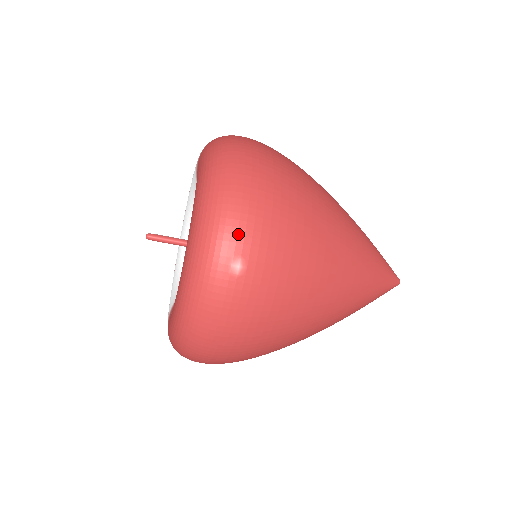
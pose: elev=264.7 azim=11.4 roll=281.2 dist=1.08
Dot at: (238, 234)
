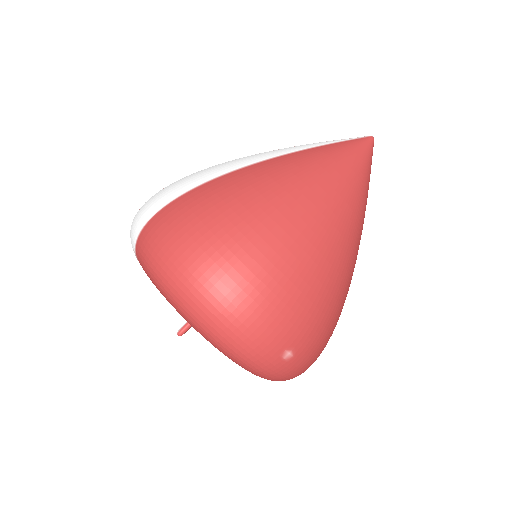
Dot at: (267, 344)
